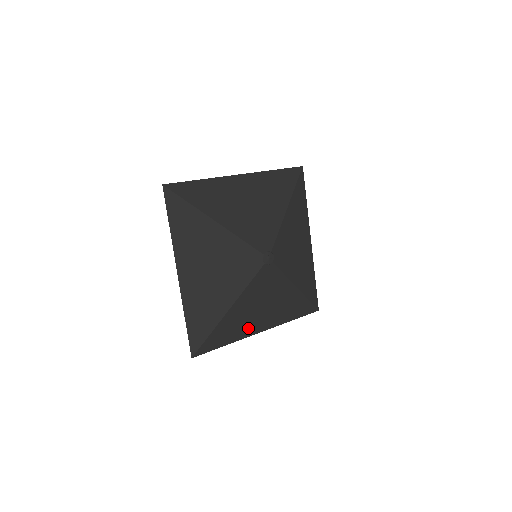
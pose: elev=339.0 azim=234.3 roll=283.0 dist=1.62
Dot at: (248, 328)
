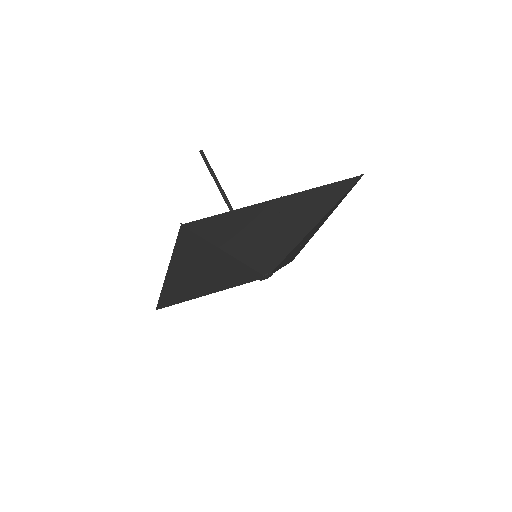
Dot at: occluded
